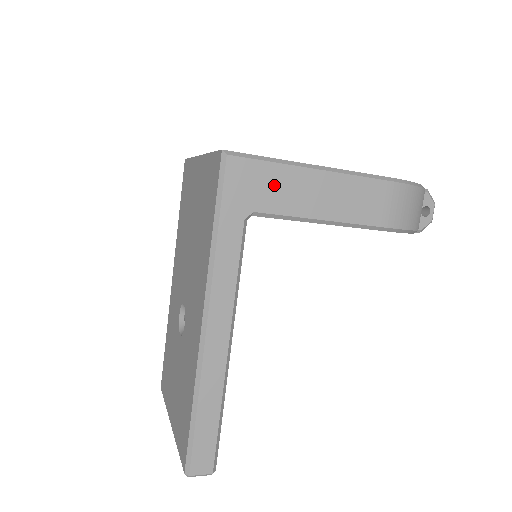
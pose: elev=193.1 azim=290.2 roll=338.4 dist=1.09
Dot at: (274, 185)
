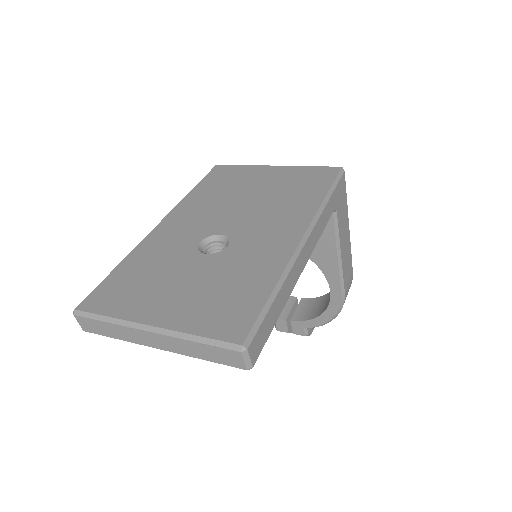
Dot at: (343, 211)
